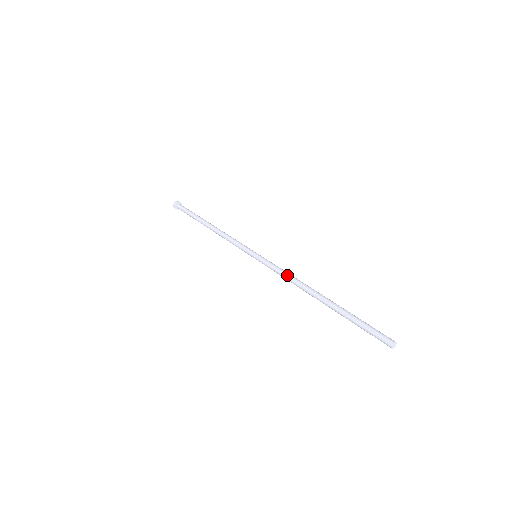
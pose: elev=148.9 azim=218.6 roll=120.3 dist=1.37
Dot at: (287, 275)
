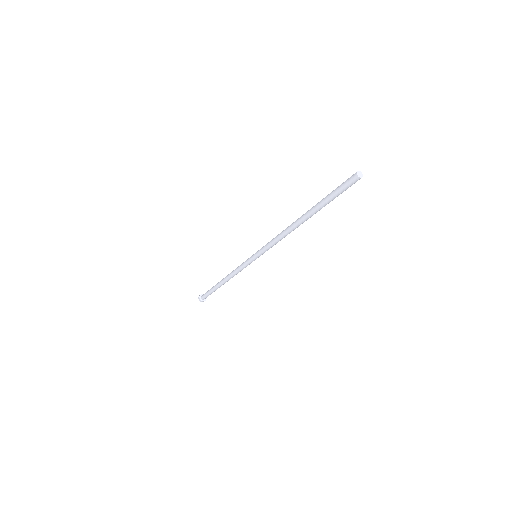
Dot at: (278, 235)
